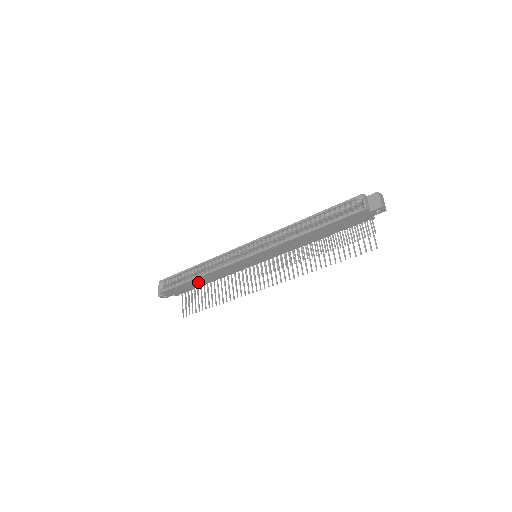
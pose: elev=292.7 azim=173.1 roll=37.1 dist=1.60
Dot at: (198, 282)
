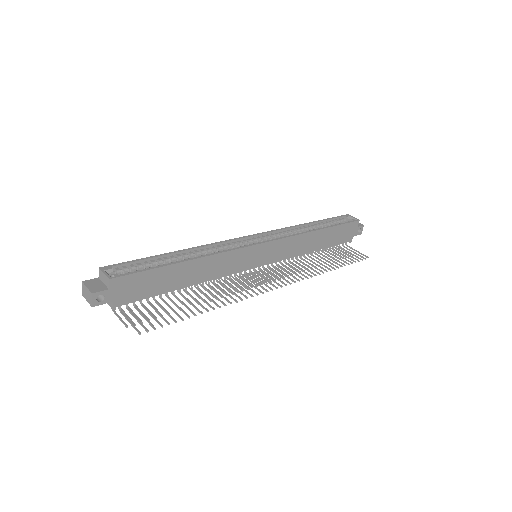
Dot at: (178, 275)
